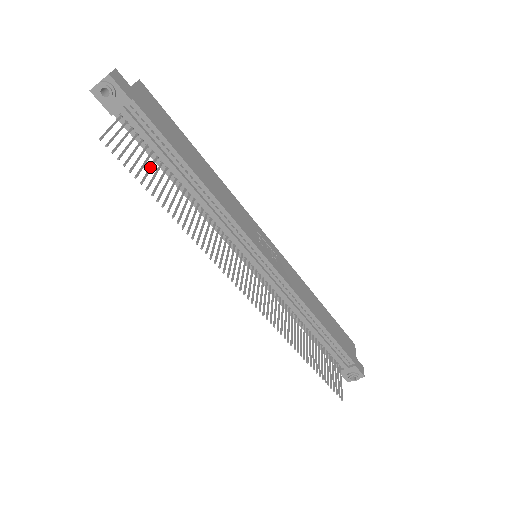
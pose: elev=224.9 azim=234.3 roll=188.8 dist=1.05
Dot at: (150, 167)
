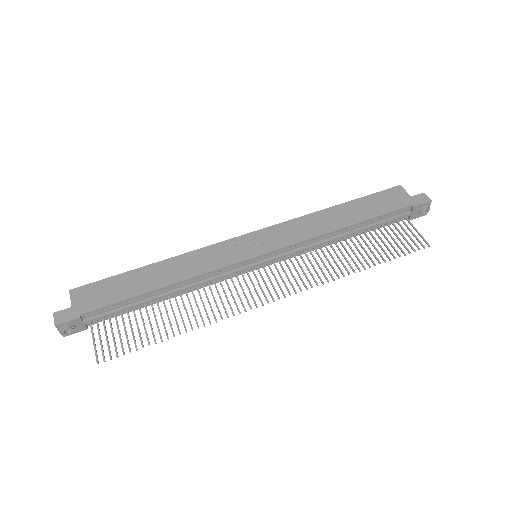
Dot at: occluded
